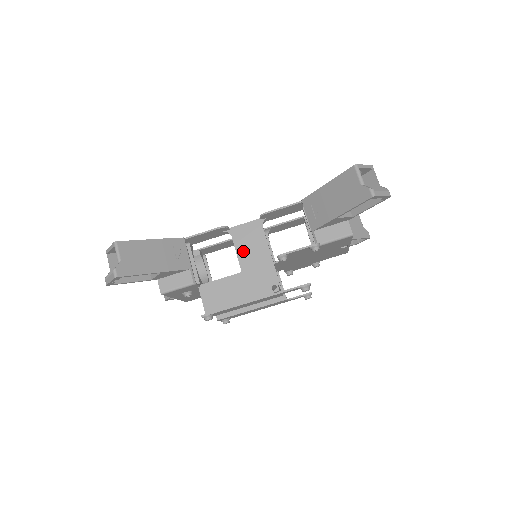
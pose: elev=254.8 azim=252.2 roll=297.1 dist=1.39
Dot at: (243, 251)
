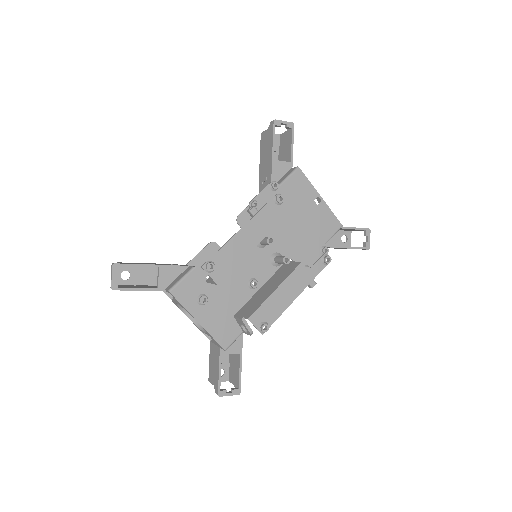
Dot at: occluded
